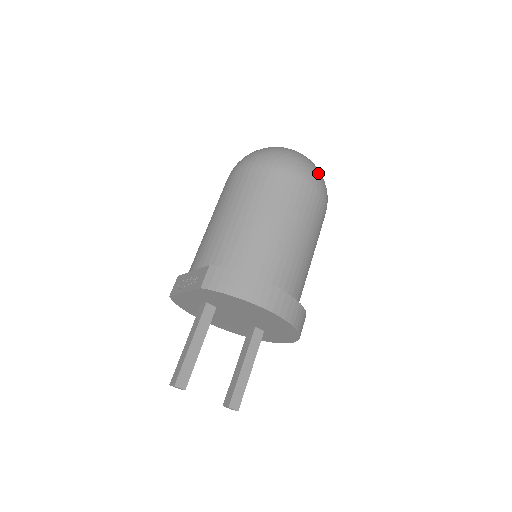
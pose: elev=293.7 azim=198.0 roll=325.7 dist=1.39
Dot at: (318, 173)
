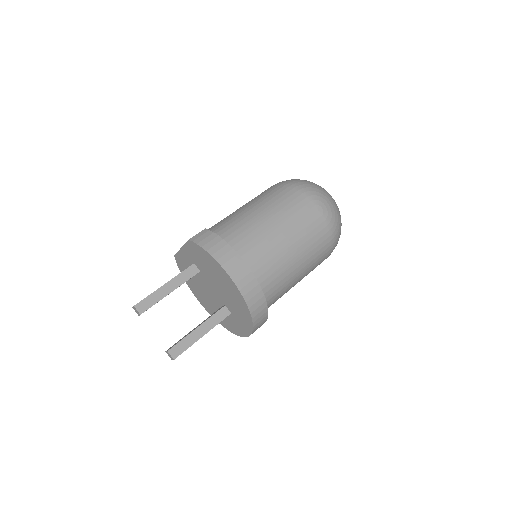
Dot at: (334, 210)
